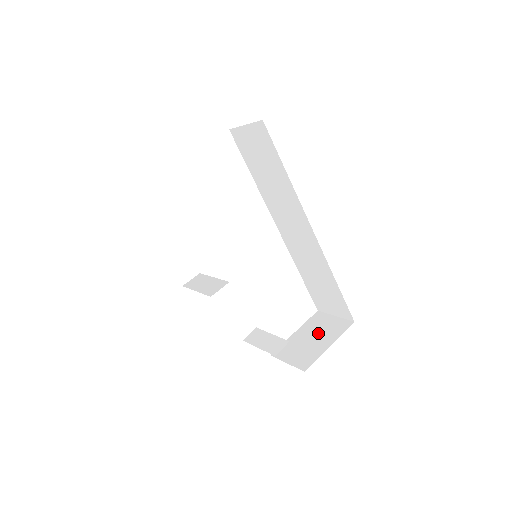
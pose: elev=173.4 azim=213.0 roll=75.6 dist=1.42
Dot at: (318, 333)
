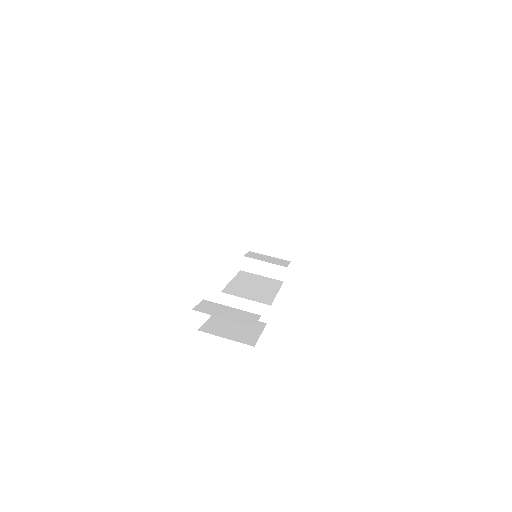
Dot at: (279, 222)
